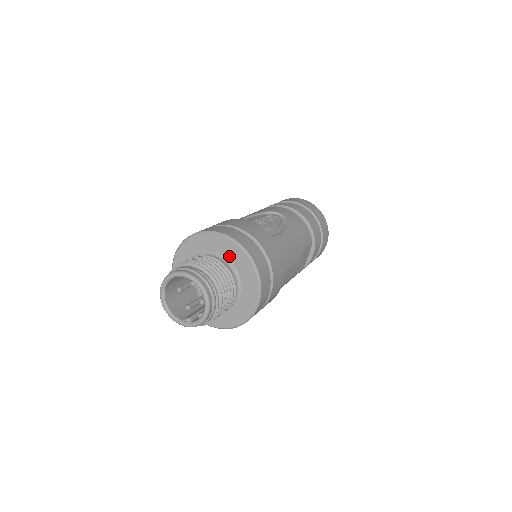
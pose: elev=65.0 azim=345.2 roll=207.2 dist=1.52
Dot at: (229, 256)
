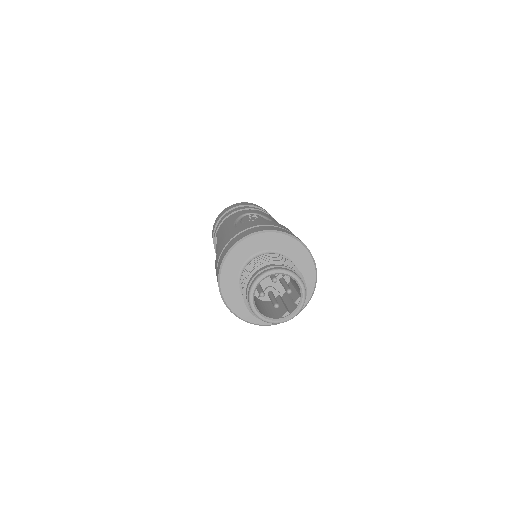
Dot at: (275, 247)
